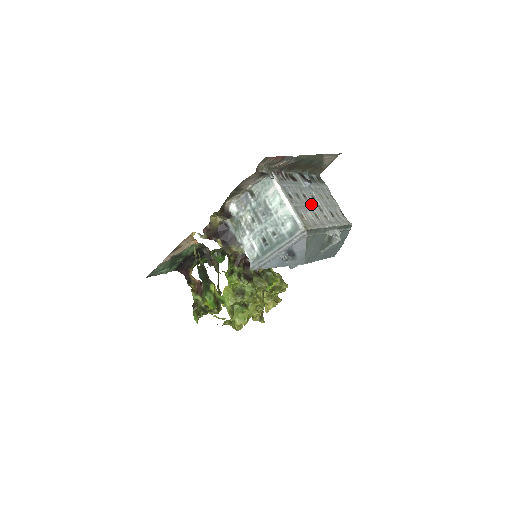
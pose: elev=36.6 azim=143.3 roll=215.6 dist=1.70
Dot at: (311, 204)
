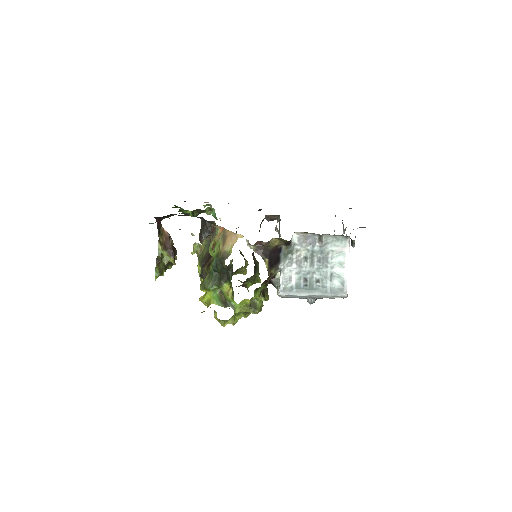
Dot at: occluded
